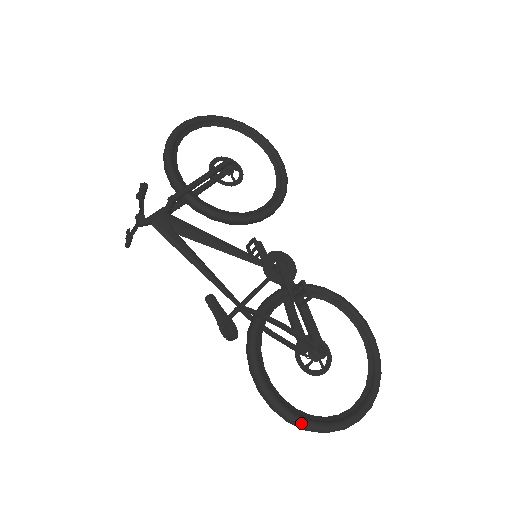
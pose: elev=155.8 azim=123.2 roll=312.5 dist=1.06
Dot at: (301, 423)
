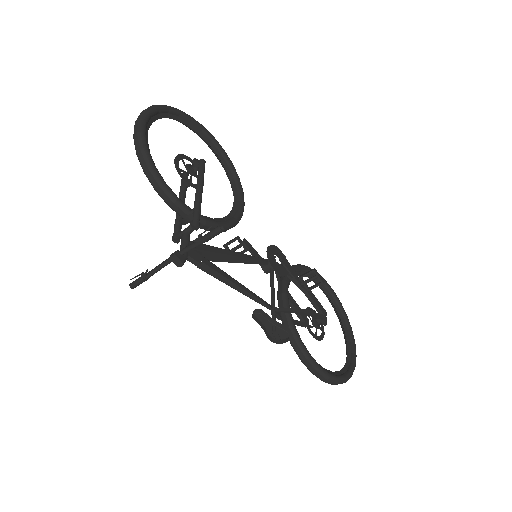
Dot at: (343, 381)
